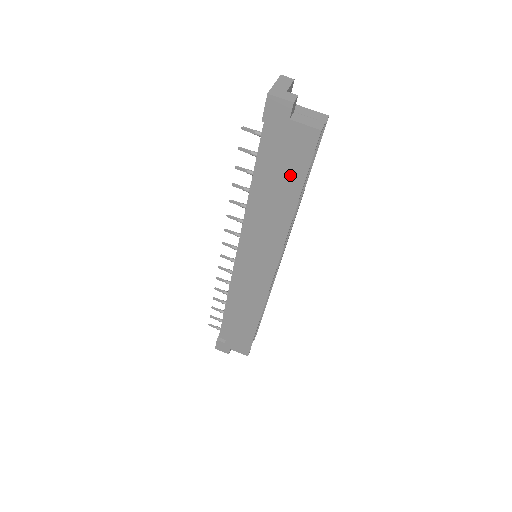
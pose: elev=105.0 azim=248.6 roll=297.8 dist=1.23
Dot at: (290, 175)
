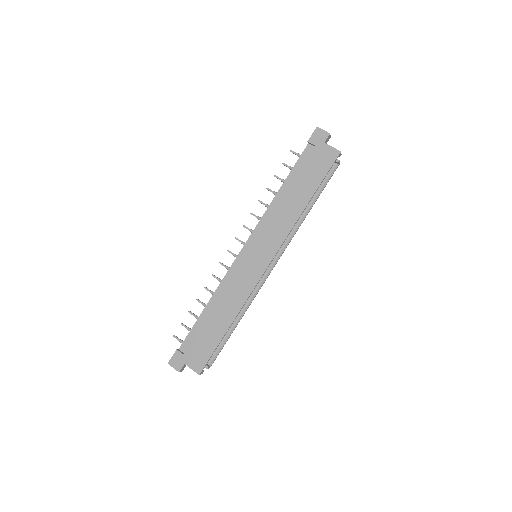
Dot at: (312, 178)
